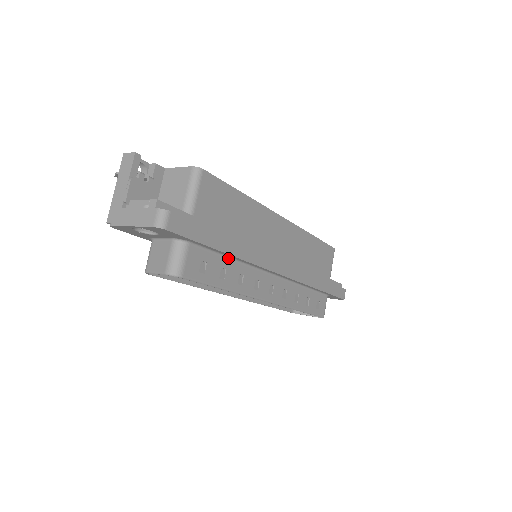
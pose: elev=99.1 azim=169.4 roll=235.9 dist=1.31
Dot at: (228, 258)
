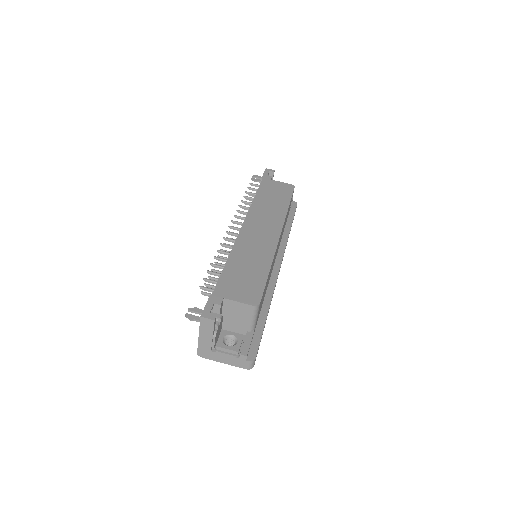
Dot at: occluded
